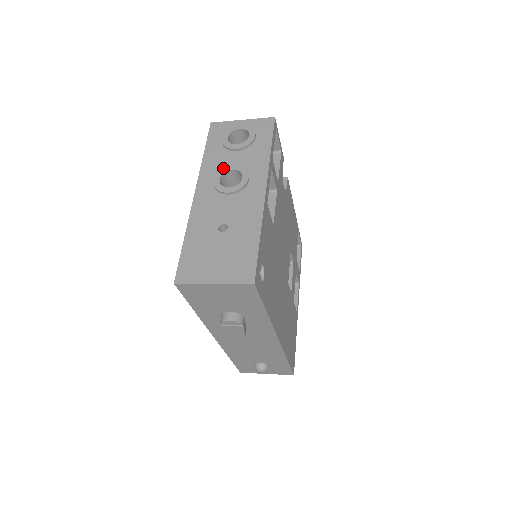
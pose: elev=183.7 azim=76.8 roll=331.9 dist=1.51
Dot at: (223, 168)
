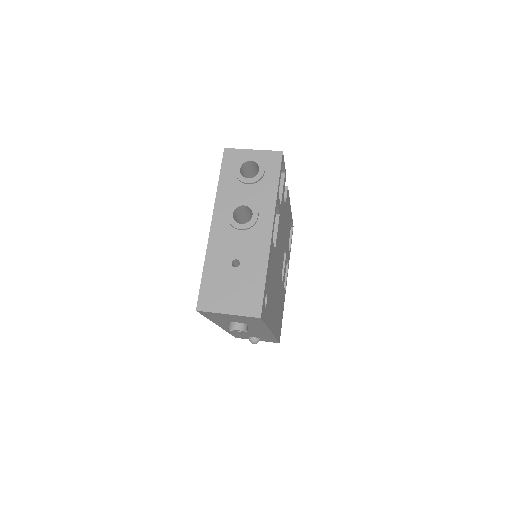
Dot at: (236, 203)
